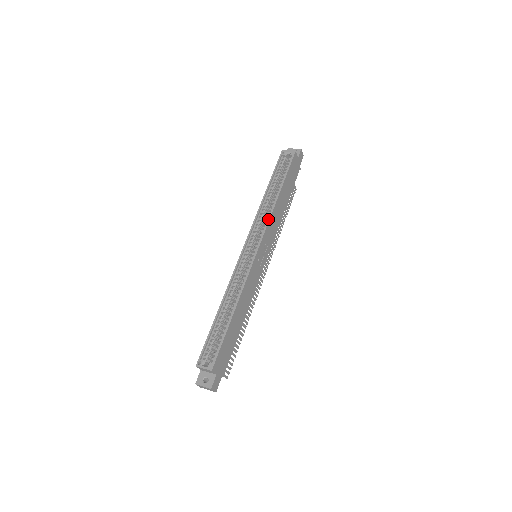
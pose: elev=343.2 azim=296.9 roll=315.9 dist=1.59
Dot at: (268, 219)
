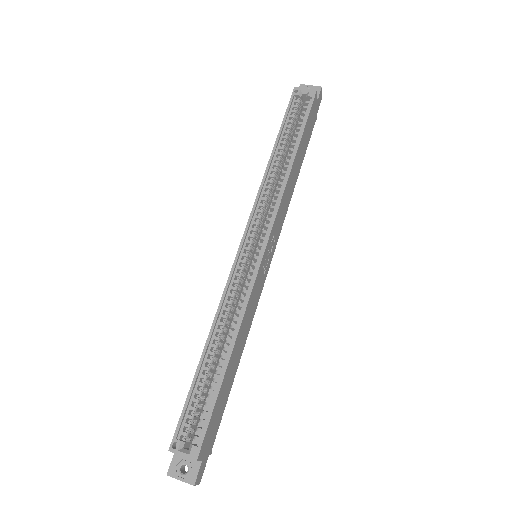
Dot at: (279, 200)
